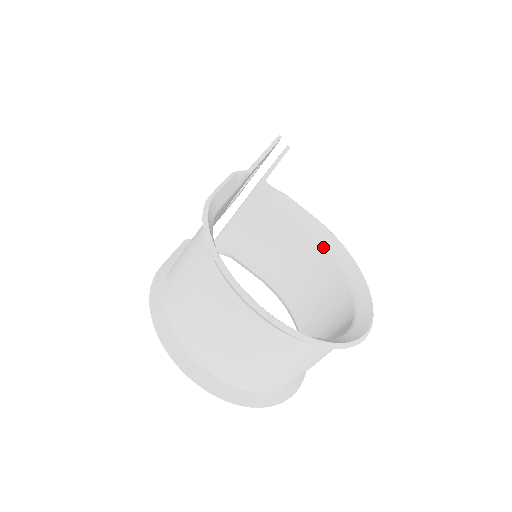
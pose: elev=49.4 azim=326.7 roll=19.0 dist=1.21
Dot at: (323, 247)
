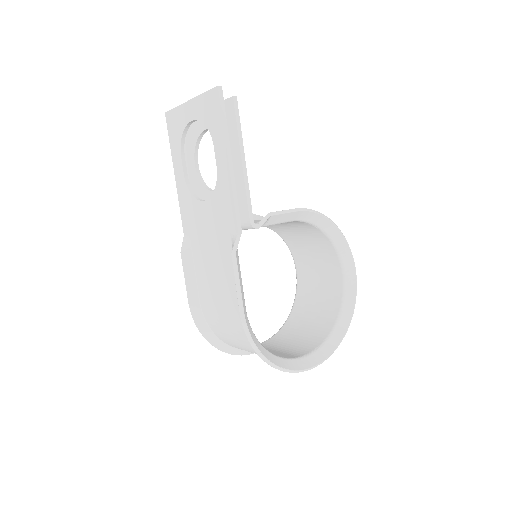
Dot at: (308, 223)
